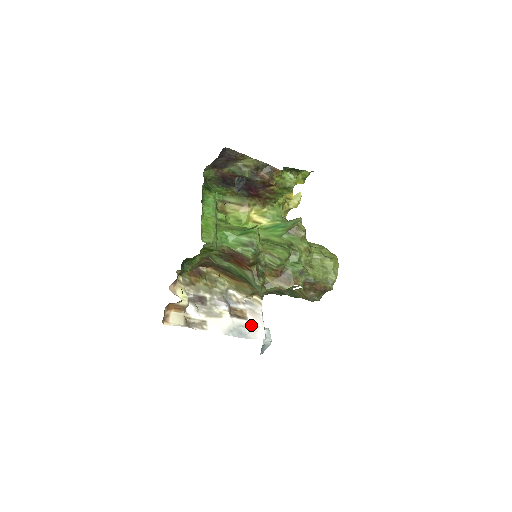
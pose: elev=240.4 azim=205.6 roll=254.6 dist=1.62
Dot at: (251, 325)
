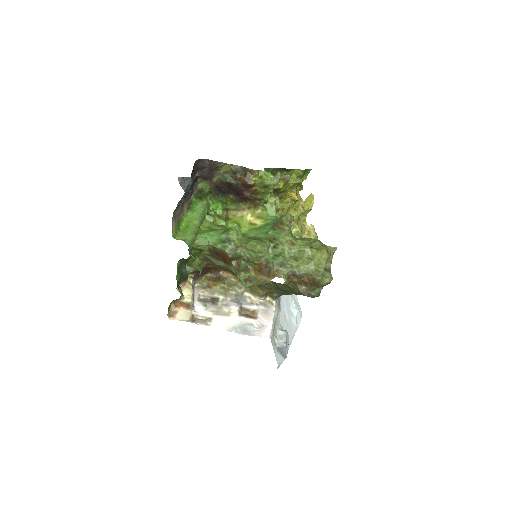
Dot at: (258, 324)
